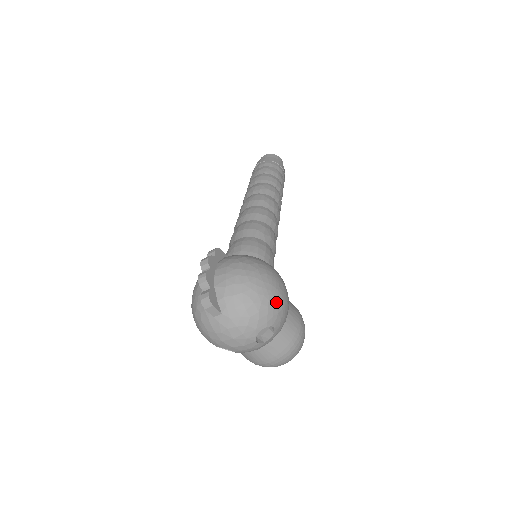
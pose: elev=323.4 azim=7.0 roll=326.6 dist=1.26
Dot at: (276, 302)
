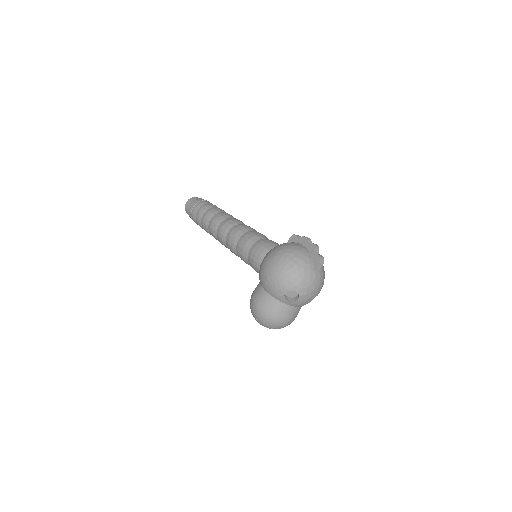
Dot at: occluded
